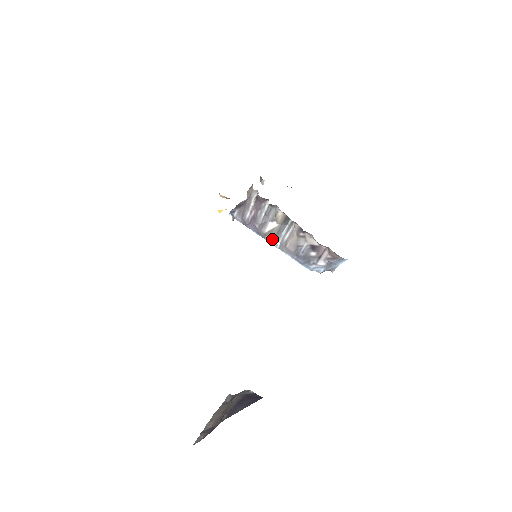
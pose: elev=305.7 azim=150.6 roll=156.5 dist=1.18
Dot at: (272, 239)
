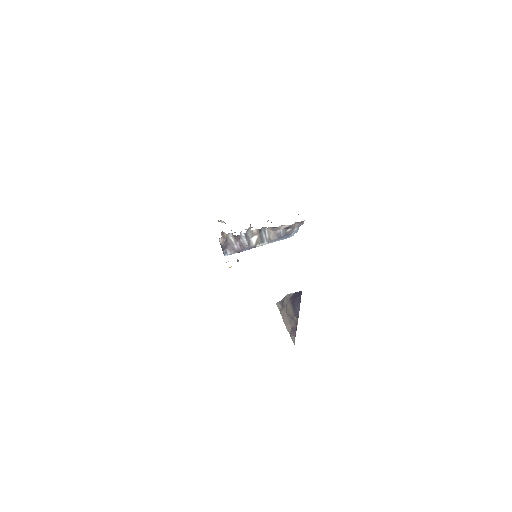
Dot at: (261, 244)
